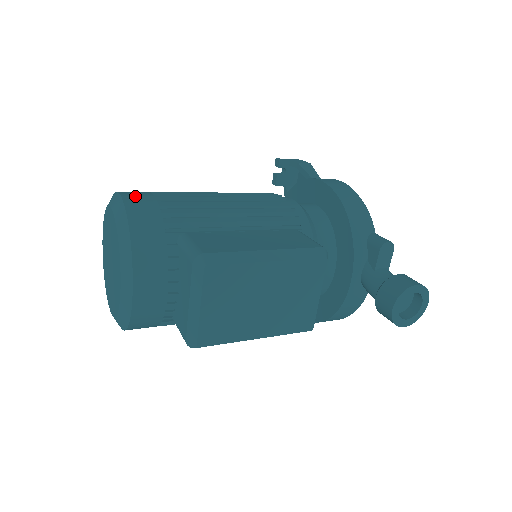
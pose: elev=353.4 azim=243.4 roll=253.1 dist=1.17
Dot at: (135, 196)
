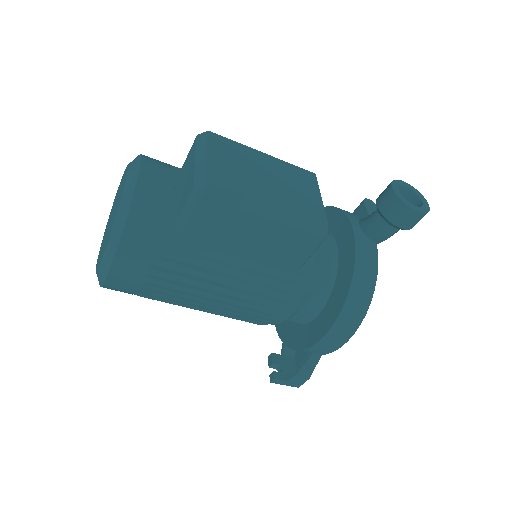
Dot at: occluded
